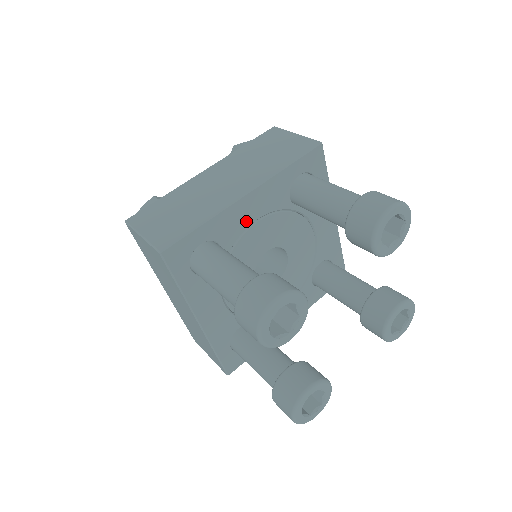
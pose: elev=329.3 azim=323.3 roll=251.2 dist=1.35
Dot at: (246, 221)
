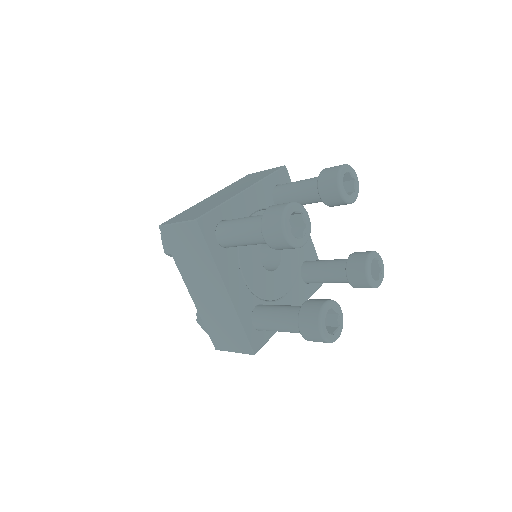
Dot at: (248, 211)
